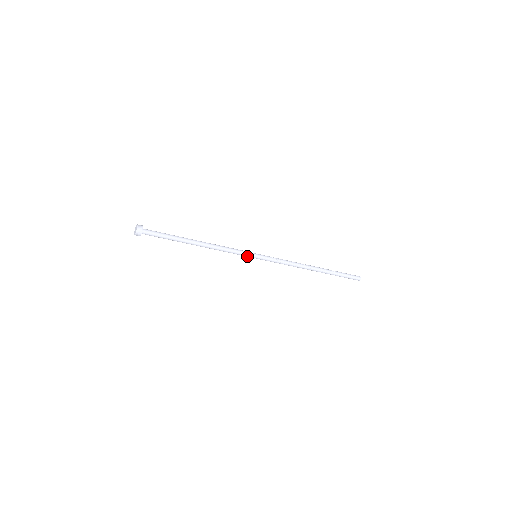
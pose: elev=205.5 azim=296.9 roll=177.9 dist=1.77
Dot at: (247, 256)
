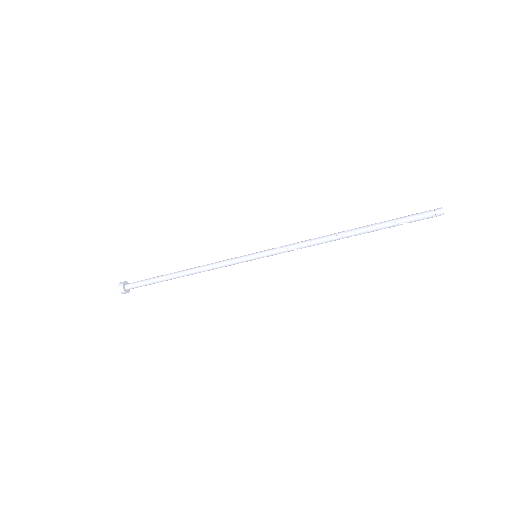
Dot at: (244, 261)
